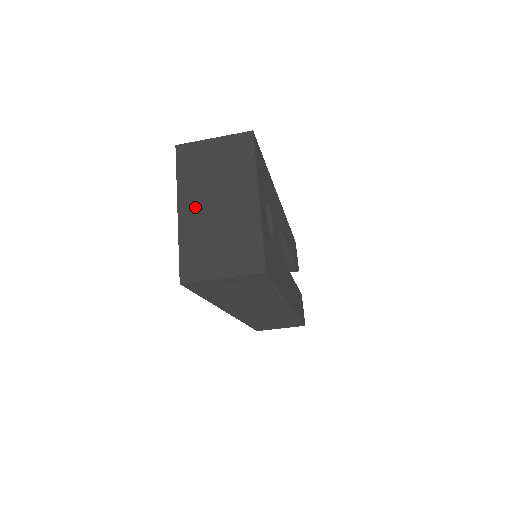
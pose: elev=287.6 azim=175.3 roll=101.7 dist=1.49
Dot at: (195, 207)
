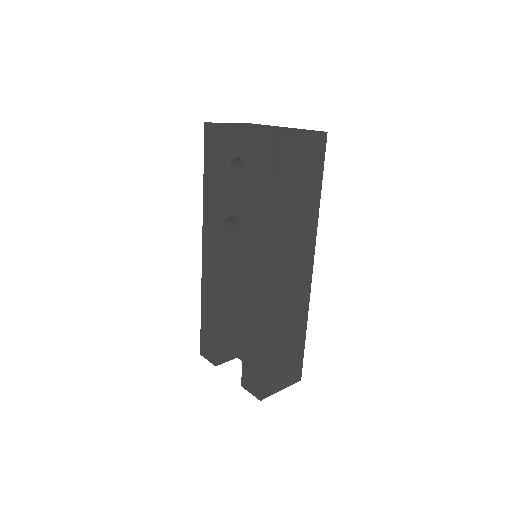
Dot at: (249, 126)
